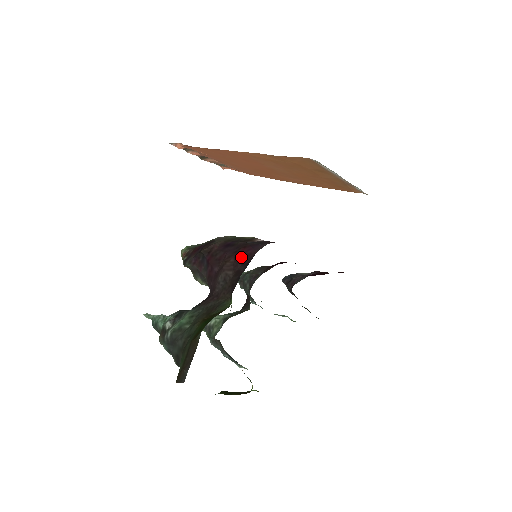
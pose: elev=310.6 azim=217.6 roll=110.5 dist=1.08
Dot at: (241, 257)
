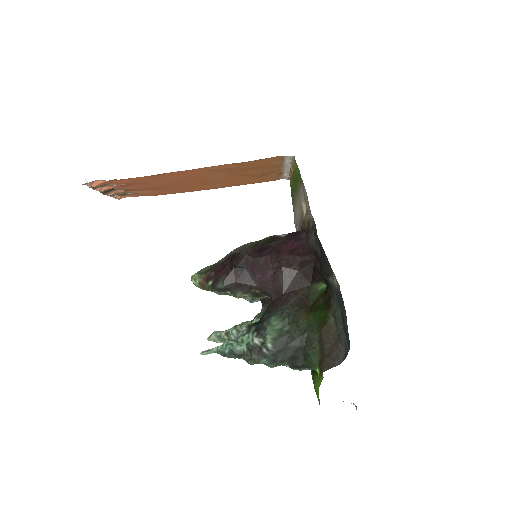
Dot at: (292, 251)
